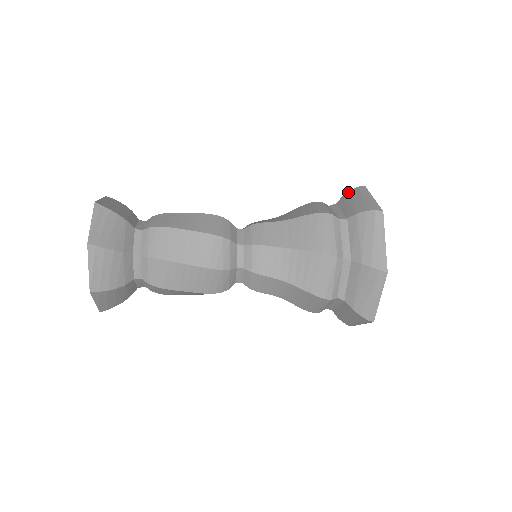
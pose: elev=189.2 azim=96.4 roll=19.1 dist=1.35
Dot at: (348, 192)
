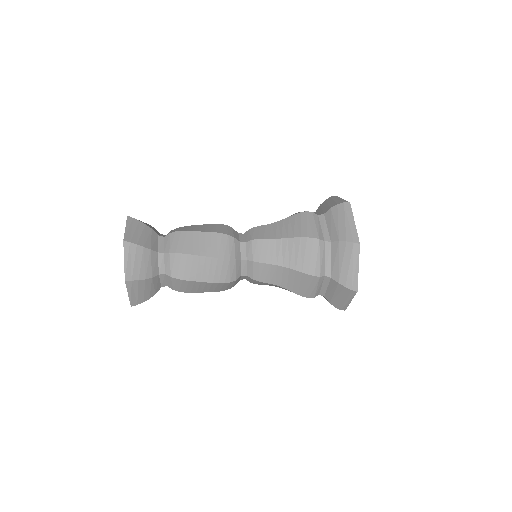
Dot at: (344, 243)
